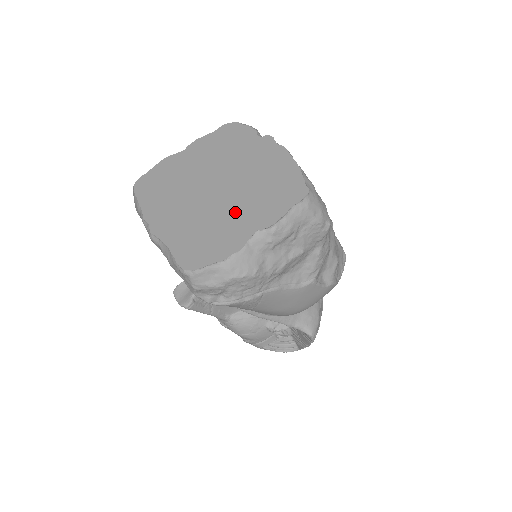
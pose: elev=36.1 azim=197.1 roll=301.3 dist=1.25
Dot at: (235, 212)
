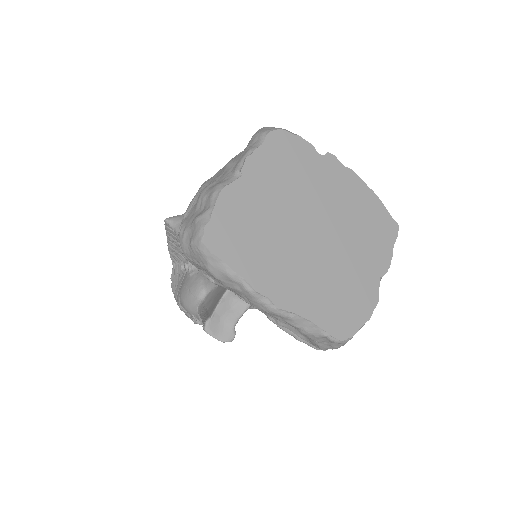
Dot at: (351, 261)
